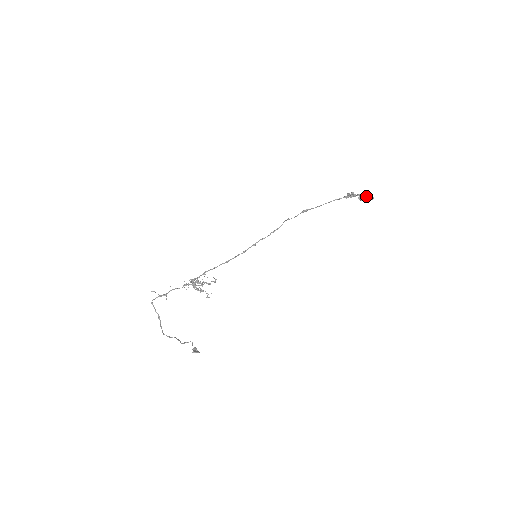
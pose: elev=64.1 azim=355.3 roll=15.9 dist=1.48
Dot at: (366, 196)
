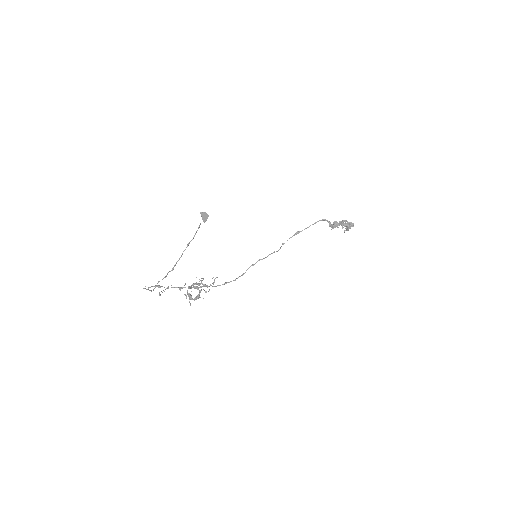
Dot at: (347, 222)
